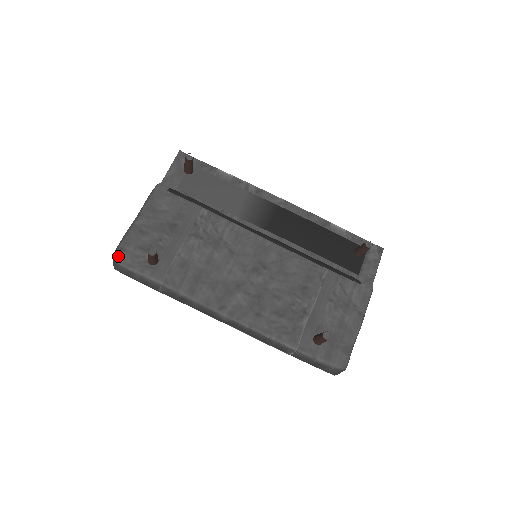
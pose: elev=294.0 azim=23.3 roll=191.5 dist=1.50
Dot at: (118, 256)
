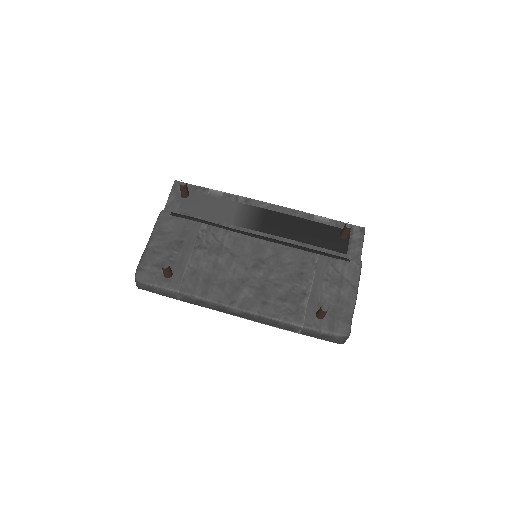
Dot at: (138, 276)
